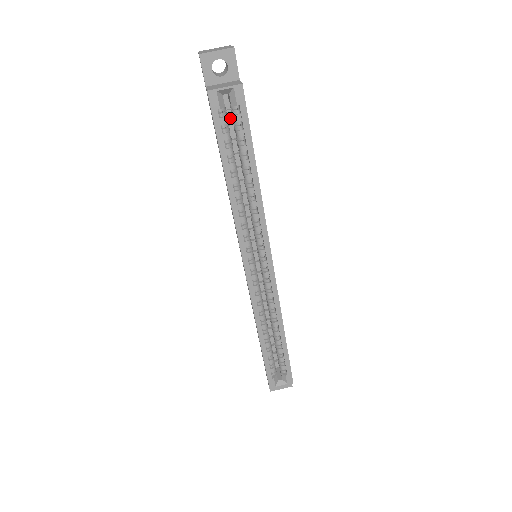
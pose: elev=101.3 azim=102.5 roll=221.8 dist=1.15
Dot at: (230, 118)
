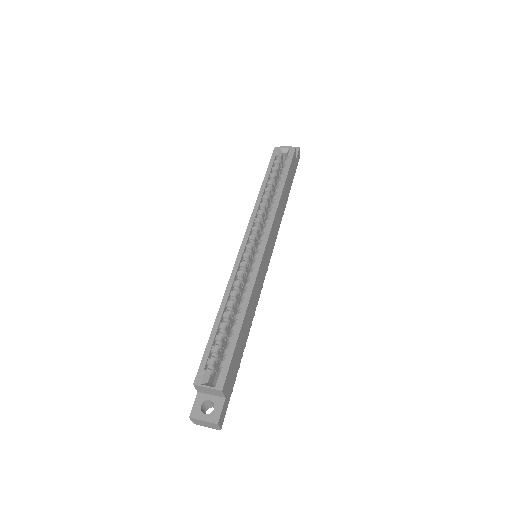
Dot at: occluded
